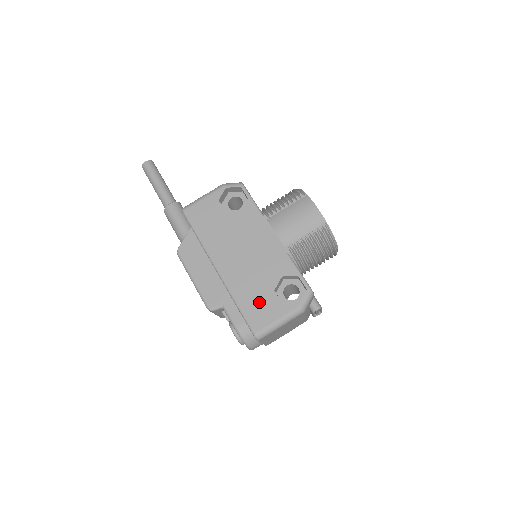
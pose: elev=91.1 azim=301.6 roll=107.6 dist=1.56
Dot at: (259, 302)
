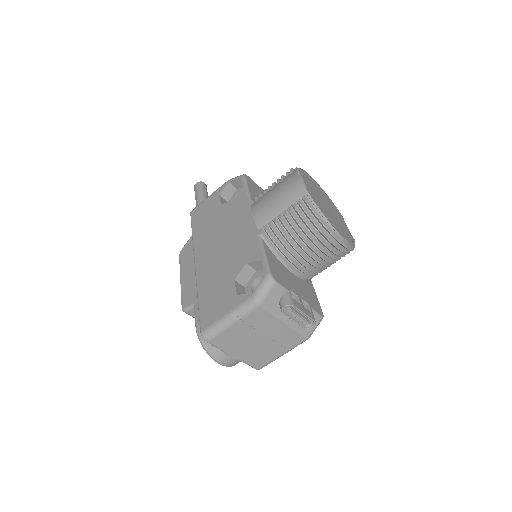
Dot at: (217, 294)
